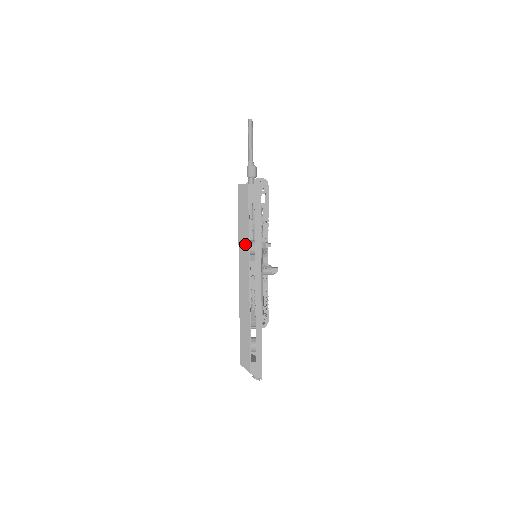
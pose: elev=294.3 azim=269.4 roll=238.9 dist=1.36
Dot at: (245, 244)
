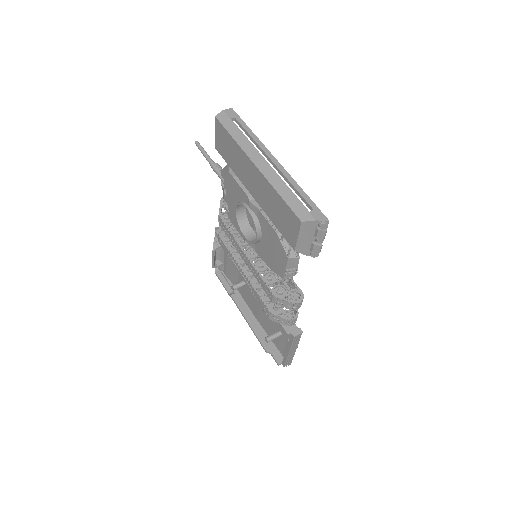
Dot at: (245, 142)
